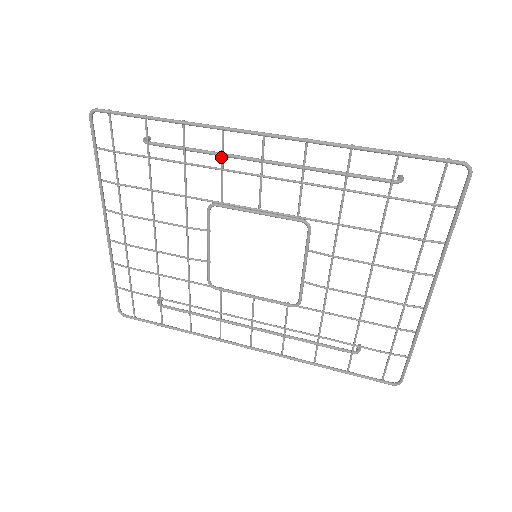
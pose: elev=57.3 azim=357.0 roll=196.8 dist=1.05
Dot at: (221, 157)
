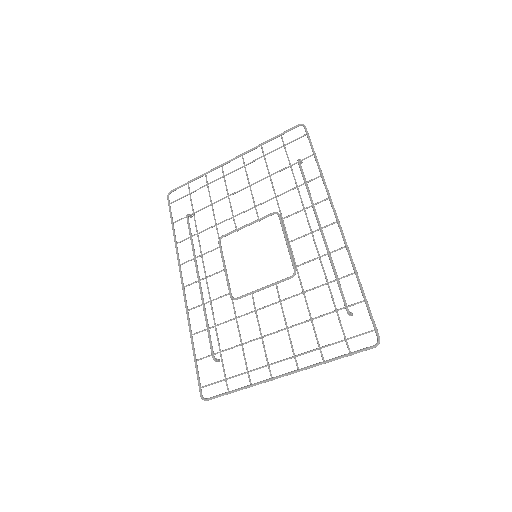
Dot at: (312, 205)
